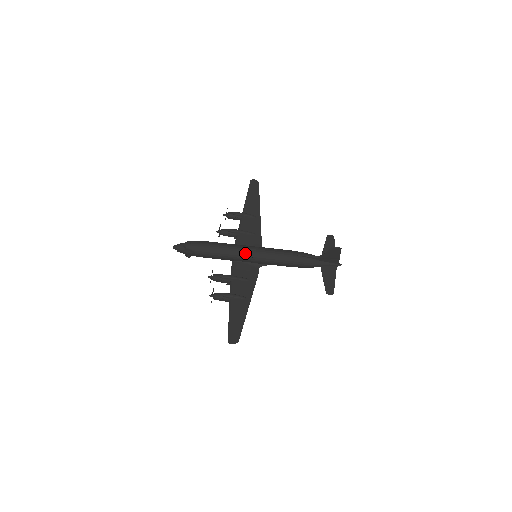
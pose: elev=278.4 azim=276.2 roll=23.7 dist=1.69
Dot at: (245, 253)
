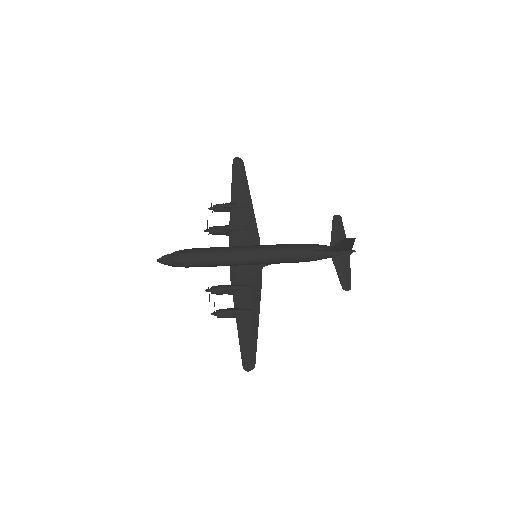
Dot at: (244, 257)
